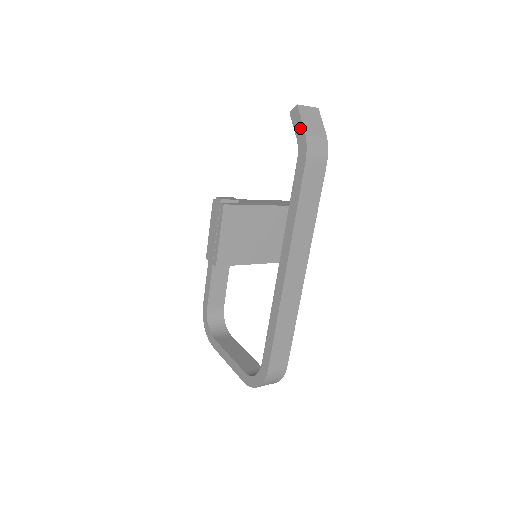
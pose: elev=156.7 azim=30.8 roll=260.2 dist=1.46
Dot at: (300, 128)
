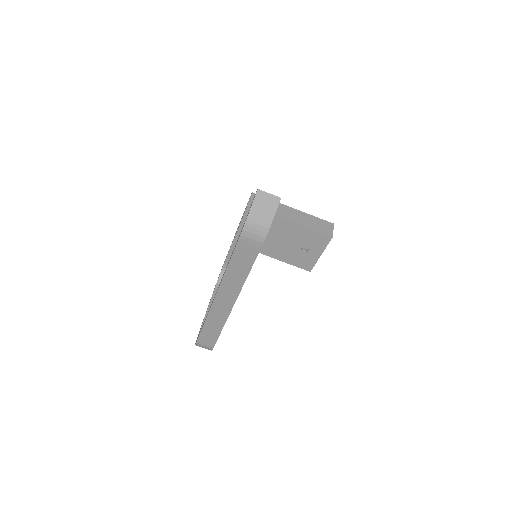
Dot at: (249, 210)
